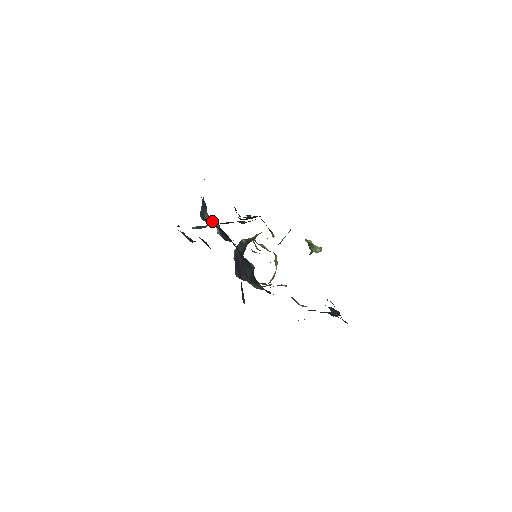
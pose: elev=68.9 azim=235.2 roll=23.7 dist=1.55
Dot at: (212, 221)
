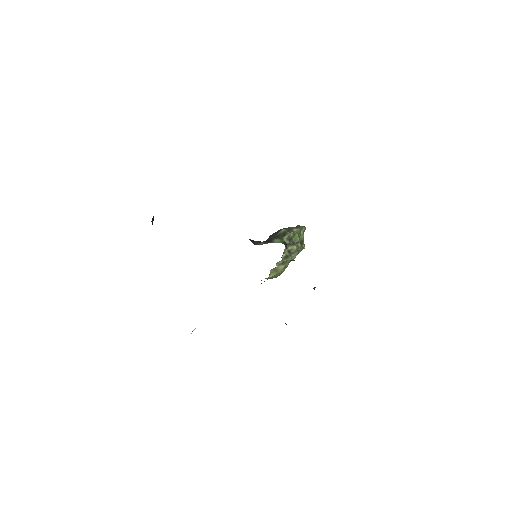
Dot at: occluded
